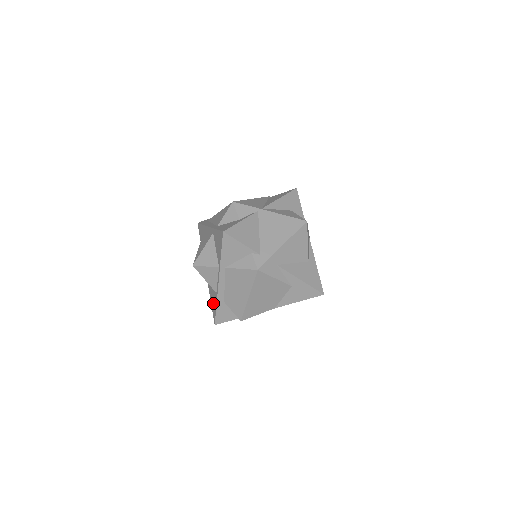
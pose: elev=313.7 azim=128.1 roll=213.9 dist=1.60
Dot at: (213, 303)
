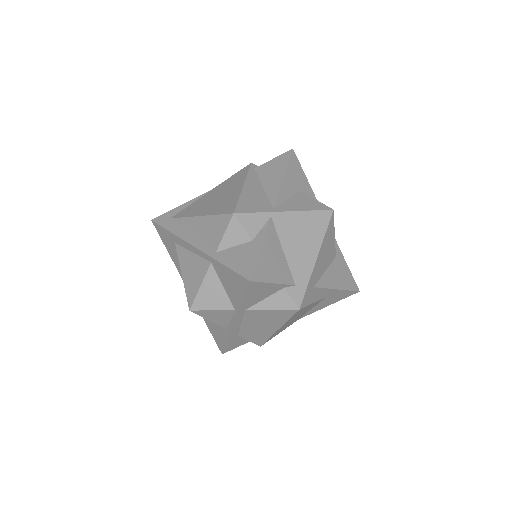
Dot at: (216, 333)
